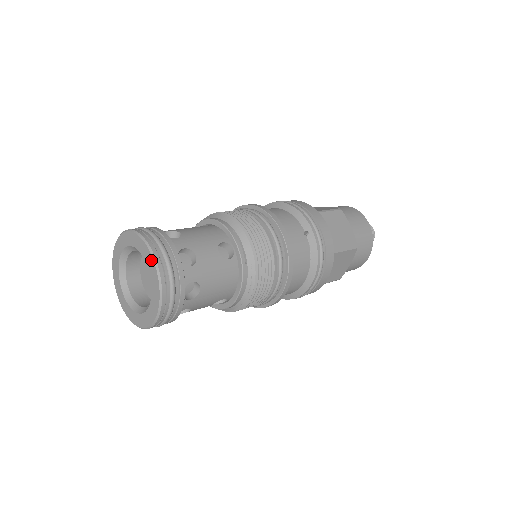
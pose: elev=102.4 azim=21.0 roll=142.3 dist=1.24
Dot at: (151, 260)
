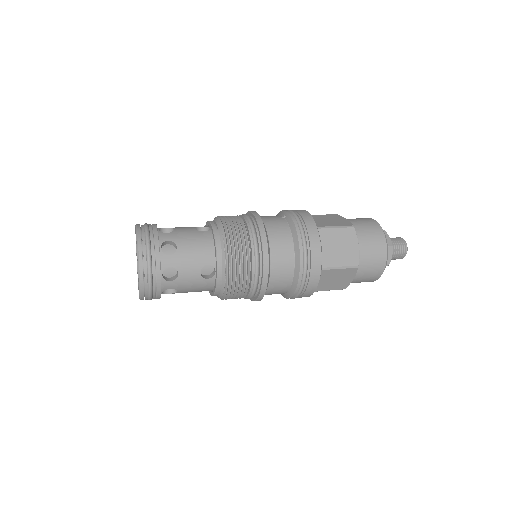
Dot at: occluded
